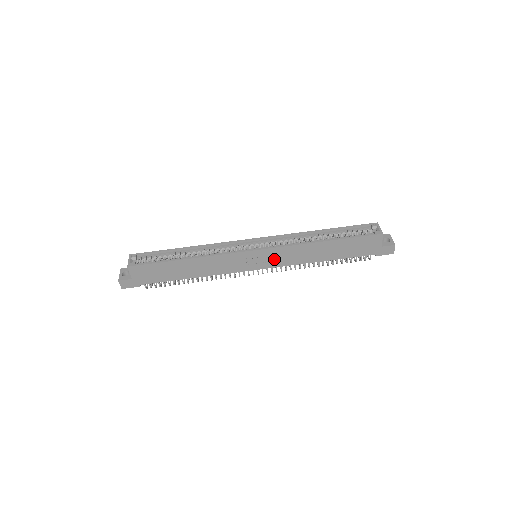
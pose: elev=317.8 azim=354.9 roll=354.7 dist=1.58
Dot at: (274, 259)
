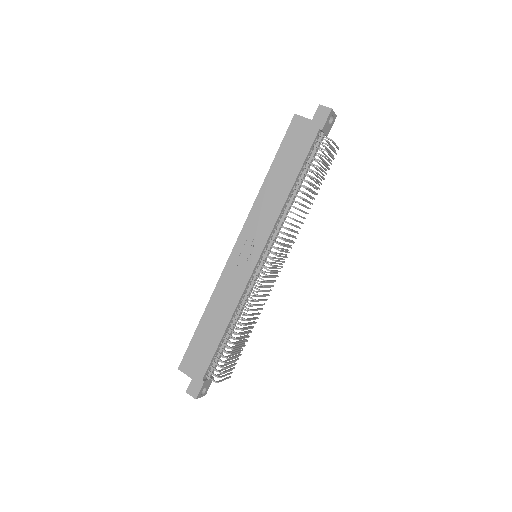
Dot at: (256, 236)
